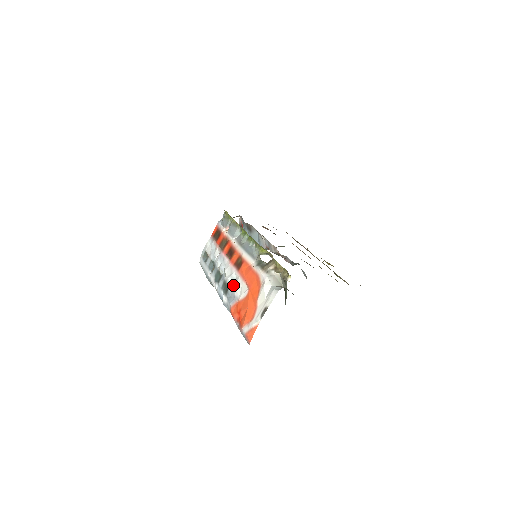
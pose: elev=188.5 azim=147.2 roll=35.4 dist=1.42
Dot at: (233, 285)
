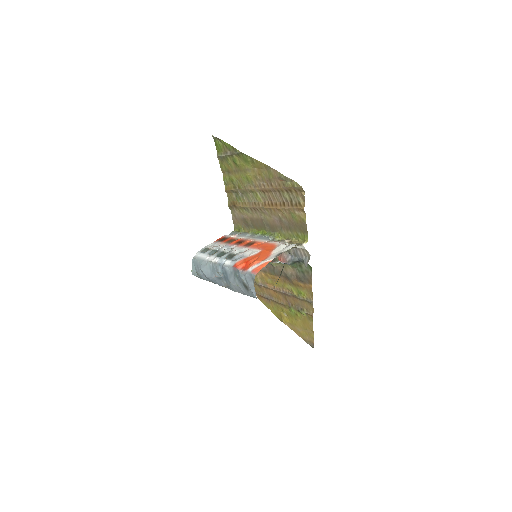
Dot at: (242, 252)
